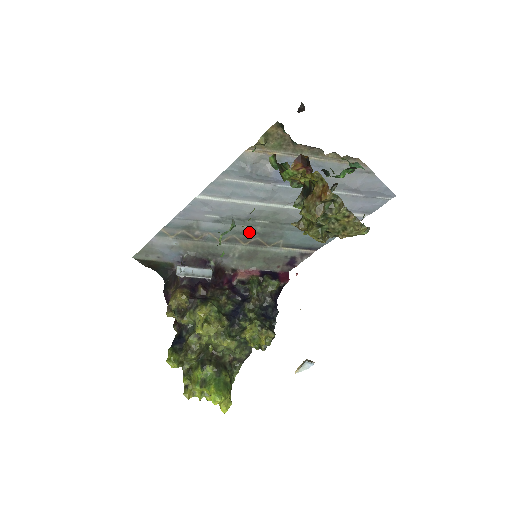
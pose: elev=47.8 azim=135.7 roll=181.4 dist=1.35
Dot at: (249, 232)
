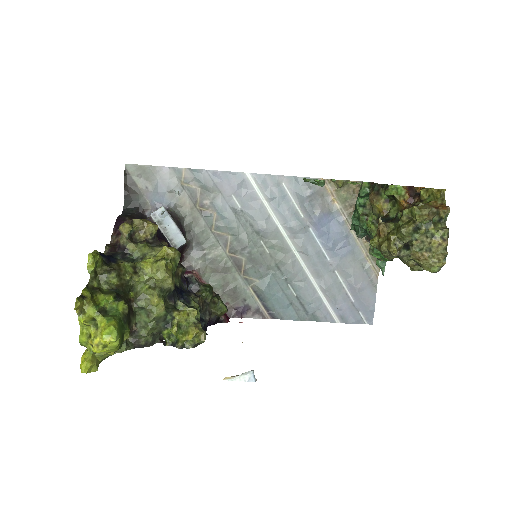
Dot at: (245, 245)
